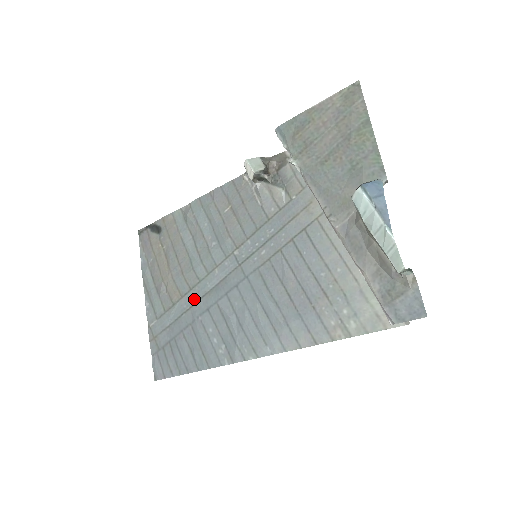
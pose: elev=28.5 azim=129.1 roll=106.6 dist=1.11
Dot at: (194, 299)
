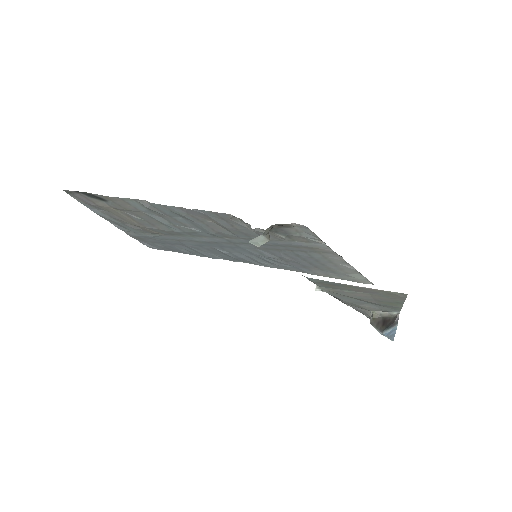
Dot at: (180, 239)
